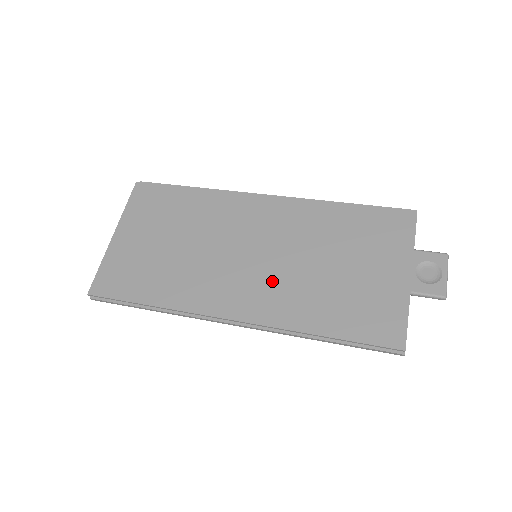
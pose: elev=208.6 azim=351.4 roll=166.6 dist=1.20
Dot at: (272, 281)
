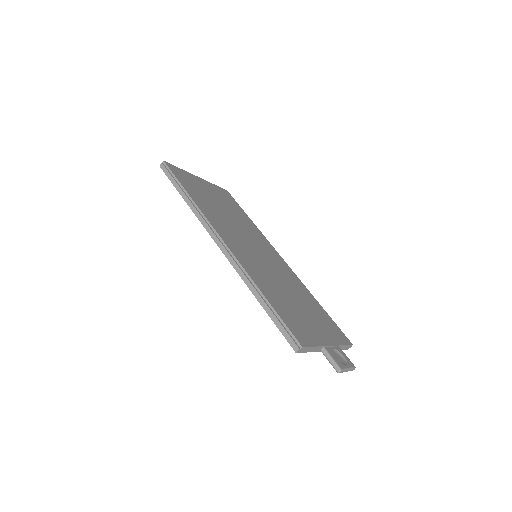
Dot at: (257, 263)
